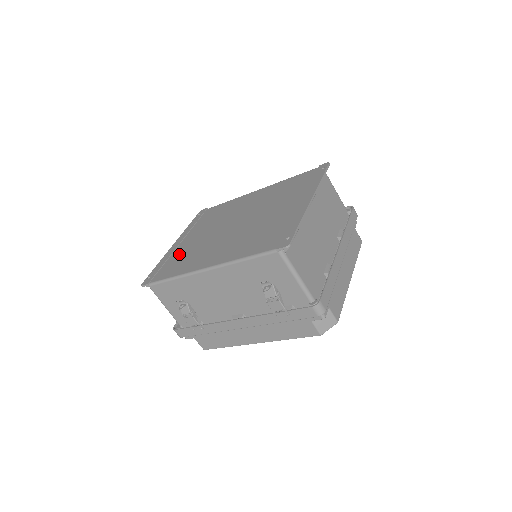
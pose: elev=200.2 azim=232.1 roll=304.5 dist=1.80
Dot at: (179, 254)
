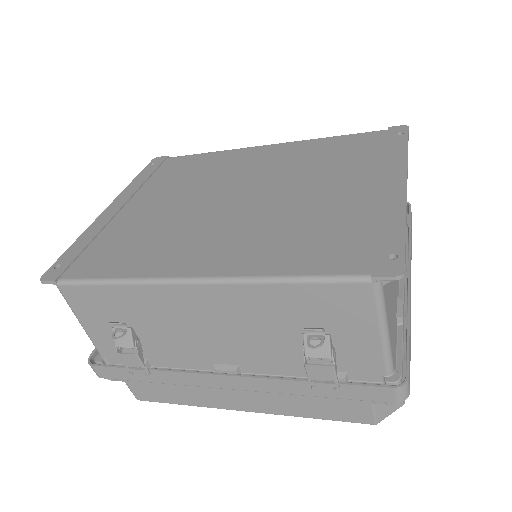
Dot at: (122, 230)
